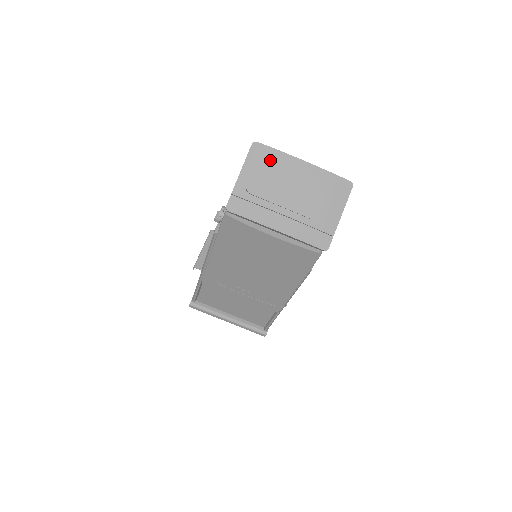
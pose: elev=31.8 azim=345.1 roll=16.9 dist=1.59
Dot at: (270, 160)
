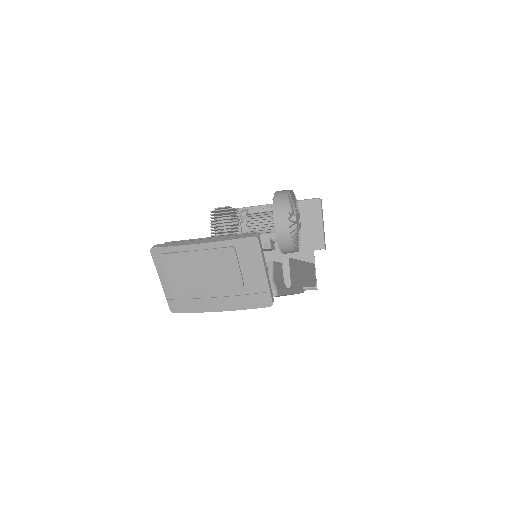
Dot at: (172, 260)
